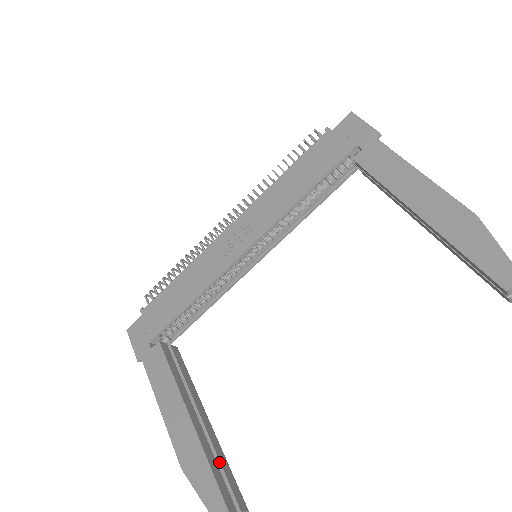
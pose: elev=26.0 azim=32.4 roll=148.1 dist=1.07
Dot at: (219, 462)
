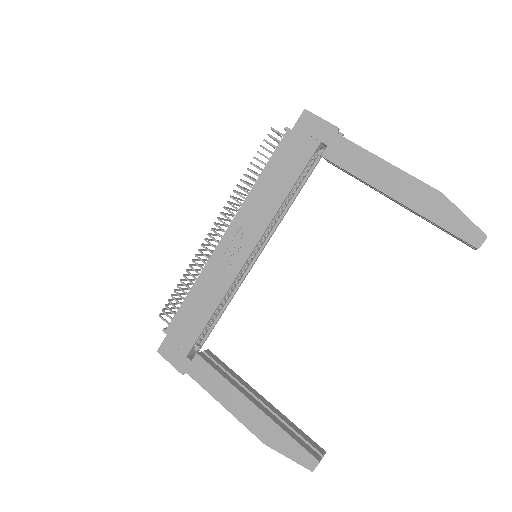
Dot at: (290, 427)
